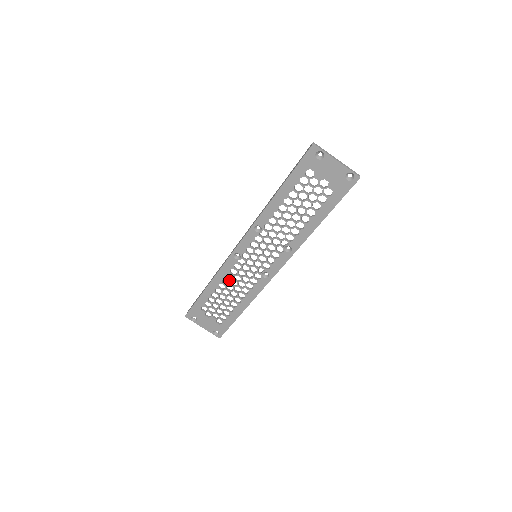
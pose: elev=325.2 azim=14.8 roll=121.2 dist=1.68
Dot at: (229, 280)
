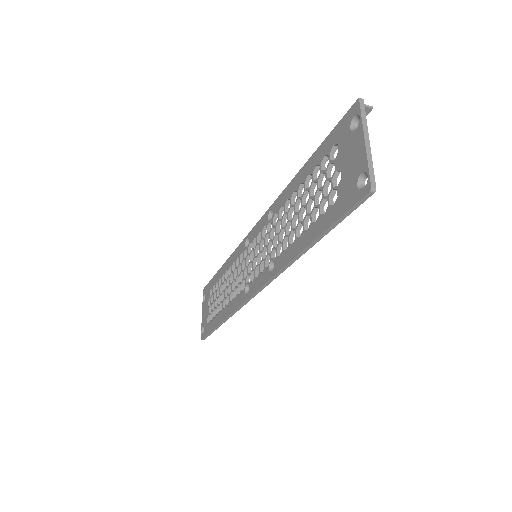
Dot at: (232, 271)
